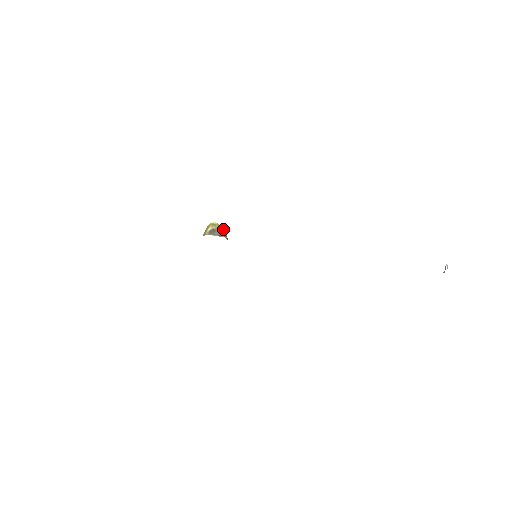
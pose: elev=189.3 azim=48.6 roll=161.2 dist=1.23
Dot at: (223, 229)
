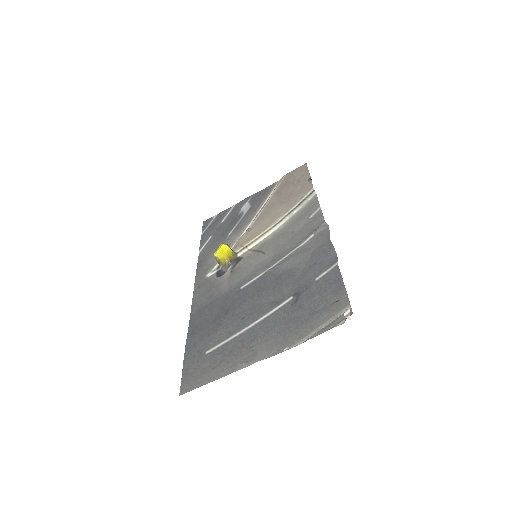
Dot at: (222, 255)
